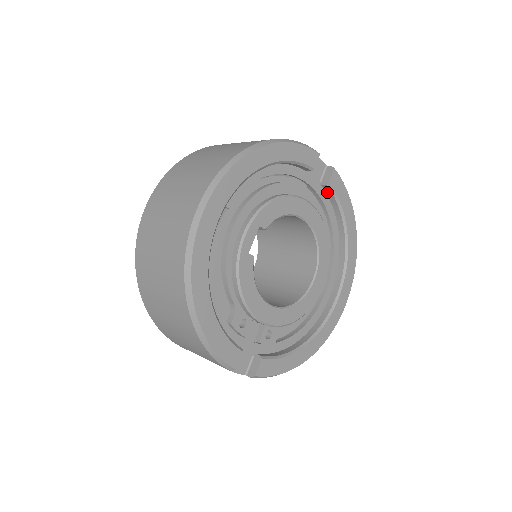
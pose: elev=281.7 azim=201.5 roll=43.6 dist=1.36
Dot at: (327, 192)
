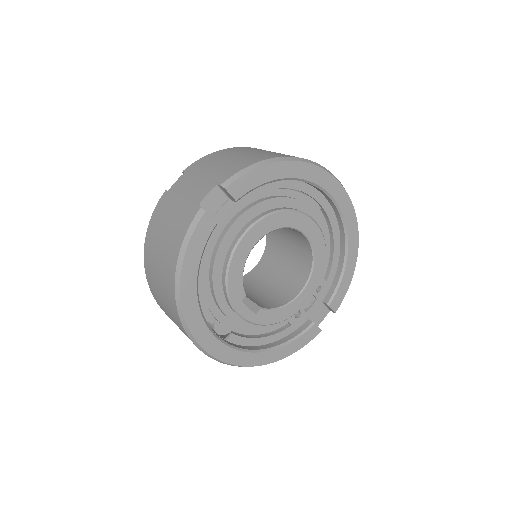
Dot at: occluded
